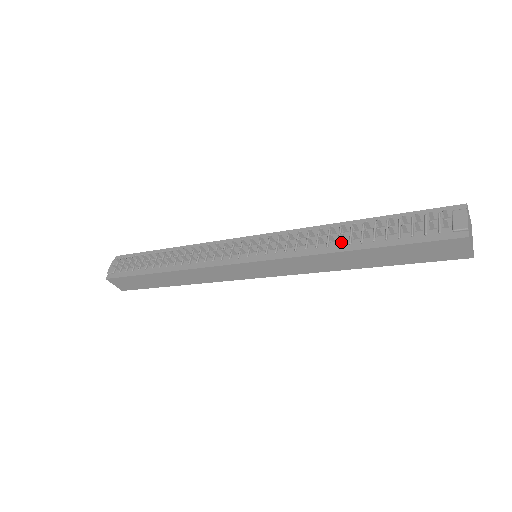
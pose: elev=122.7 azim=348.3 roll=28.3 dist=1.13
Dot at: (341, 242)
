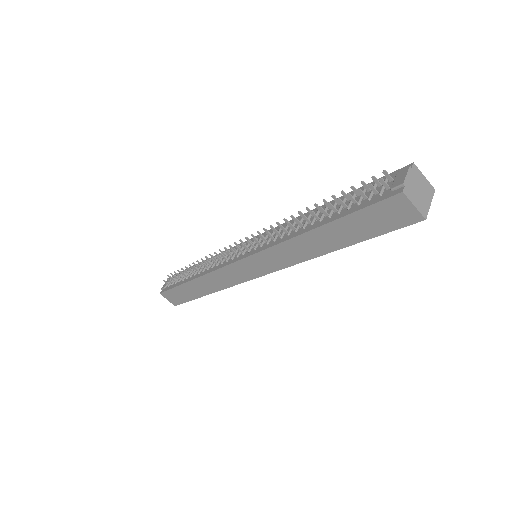
Dot at: (307, 225)
